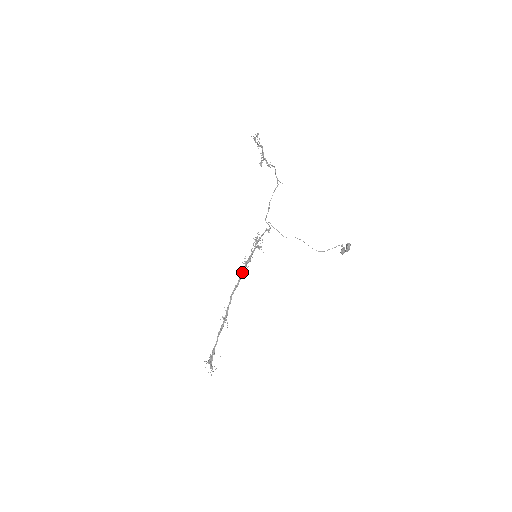
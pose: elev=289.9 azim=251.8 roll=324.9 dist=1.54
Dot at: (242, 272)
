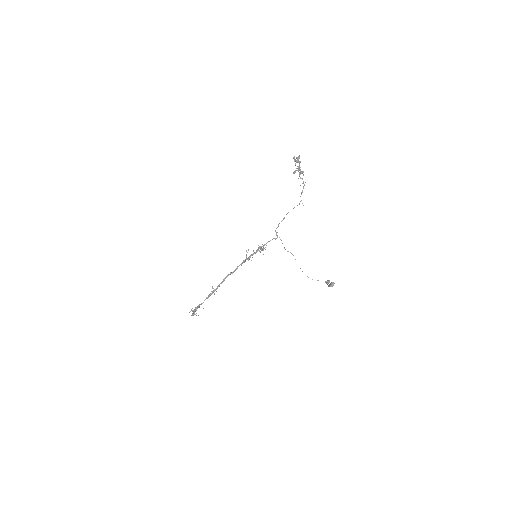
Dot at: (239, 265)
